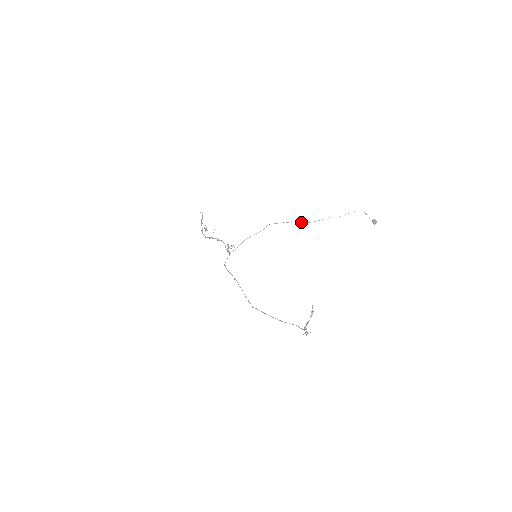
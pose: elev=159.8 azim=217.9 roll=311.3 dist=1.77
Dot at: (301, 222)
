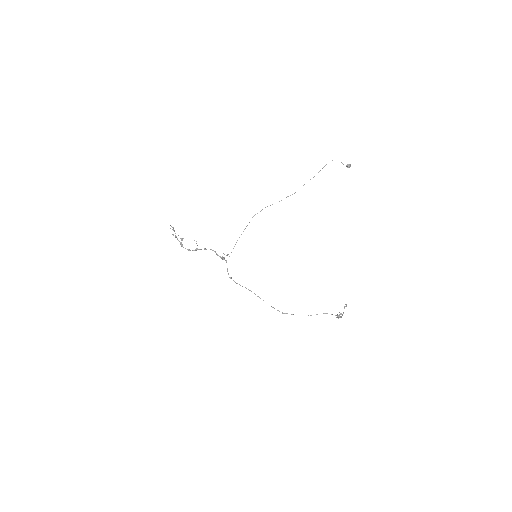
Dot at: occluded
